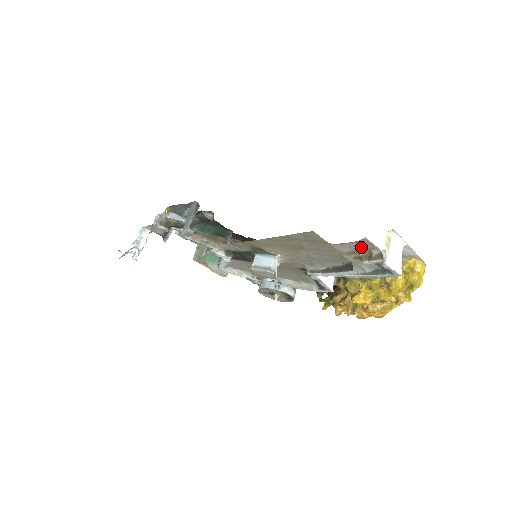
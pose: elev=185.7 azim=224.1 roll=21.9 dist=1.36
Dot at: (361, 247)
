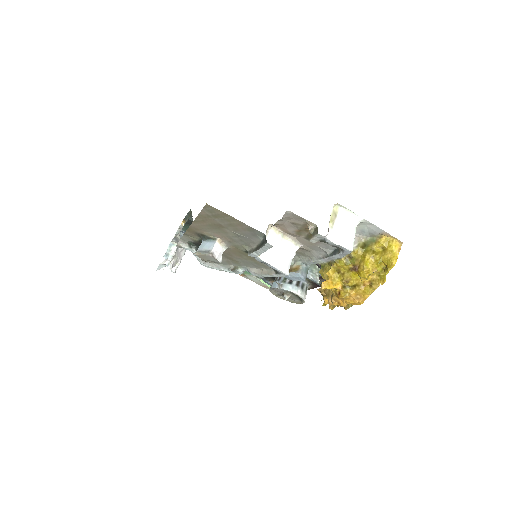
Dot at: (298, 224)
